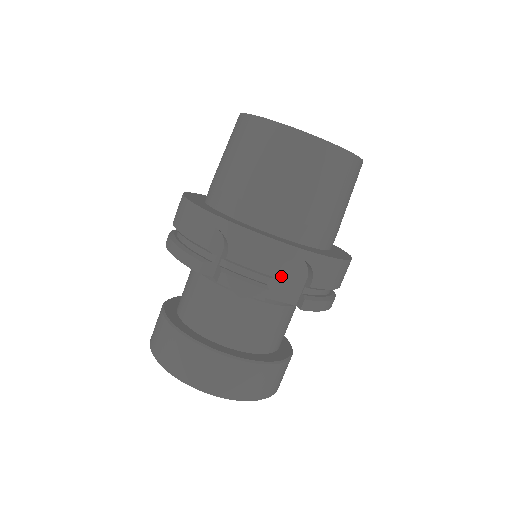
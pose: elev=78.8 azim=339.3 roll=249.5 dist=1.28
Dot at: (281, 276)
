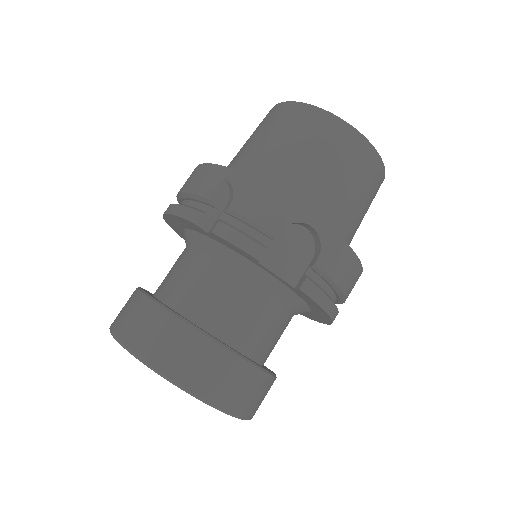
Dot at: (284, 245)
